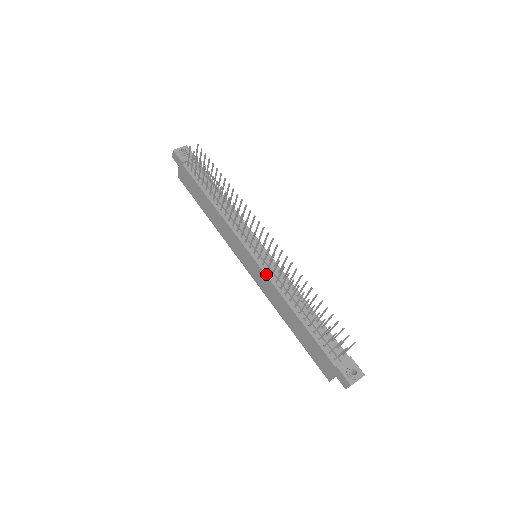
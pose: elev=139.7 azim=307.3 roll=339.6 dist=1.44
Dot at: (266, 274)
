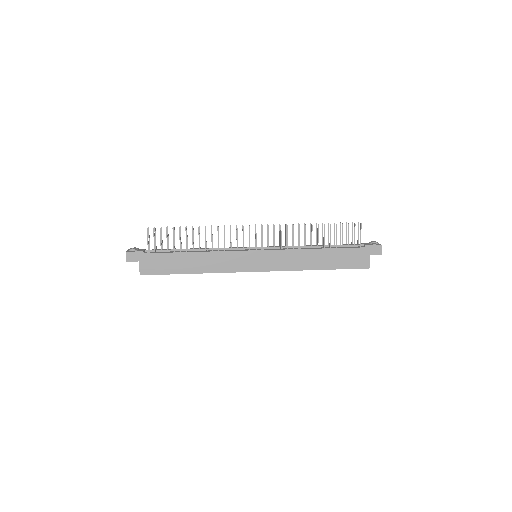
Dot at: (277, 249)
